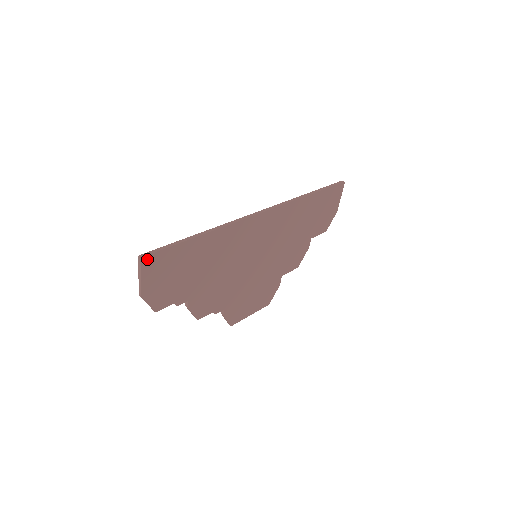
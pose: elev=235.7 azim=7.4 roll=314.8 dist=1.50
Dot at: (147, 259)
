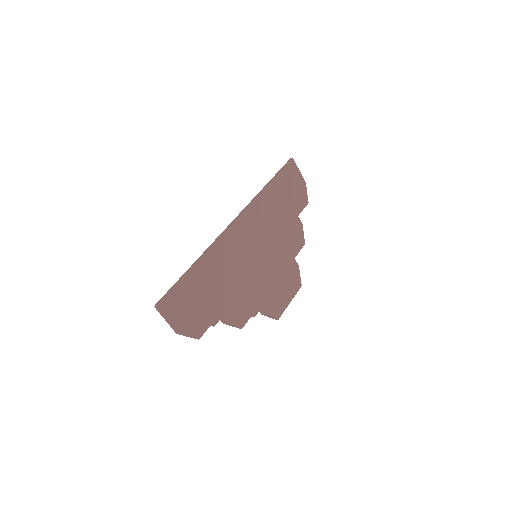
Dot at: (162, 305)
